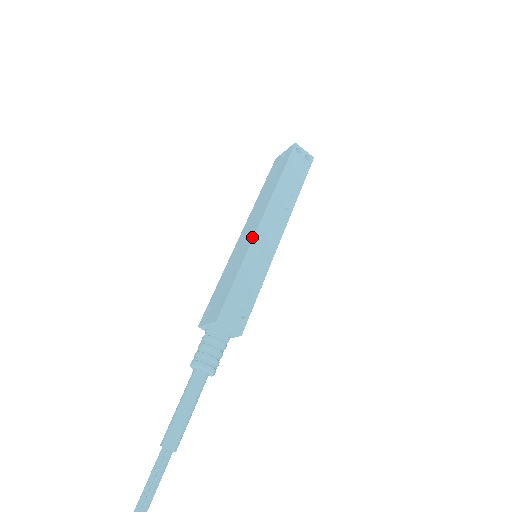
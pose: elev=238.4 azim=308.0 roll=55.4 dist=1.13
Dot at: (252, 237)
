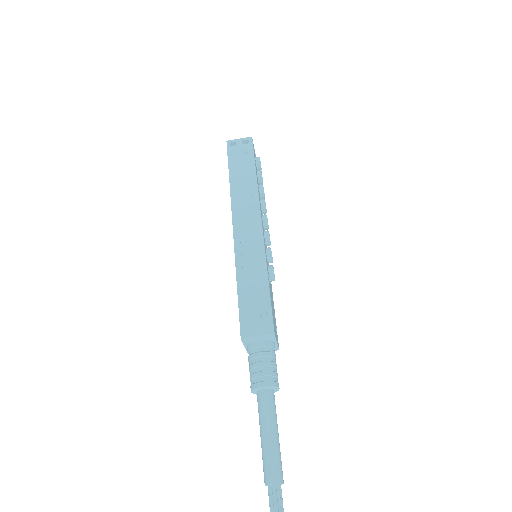
Dot at: (234, 244)
